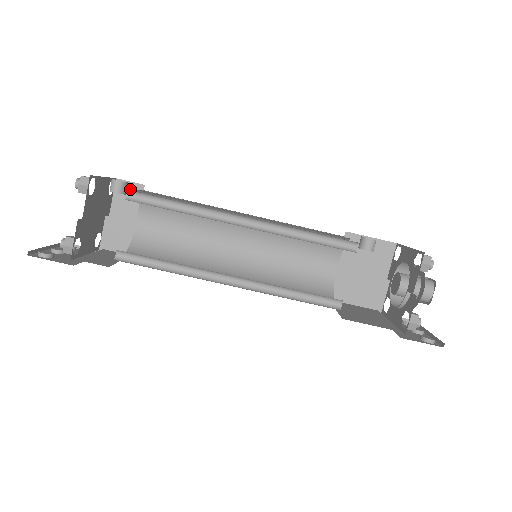
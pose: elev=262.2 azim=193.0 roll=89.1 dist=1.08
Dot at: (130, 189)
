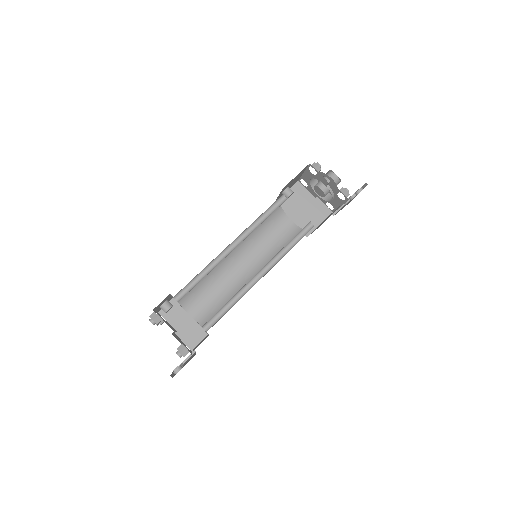
Dot at: occluded
